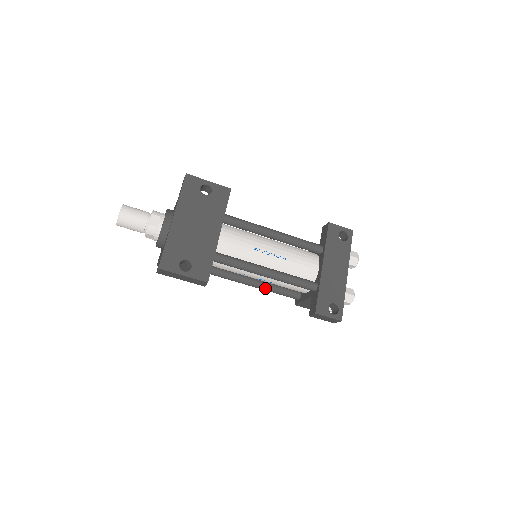
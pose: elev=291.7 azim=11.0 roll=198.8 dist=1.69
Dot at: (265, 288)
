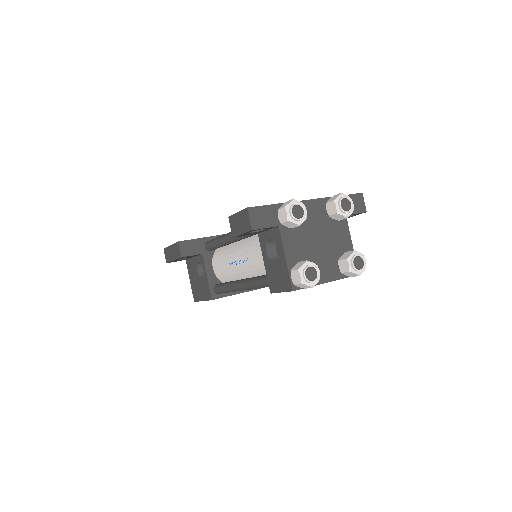
Dot at: (248, 281)
